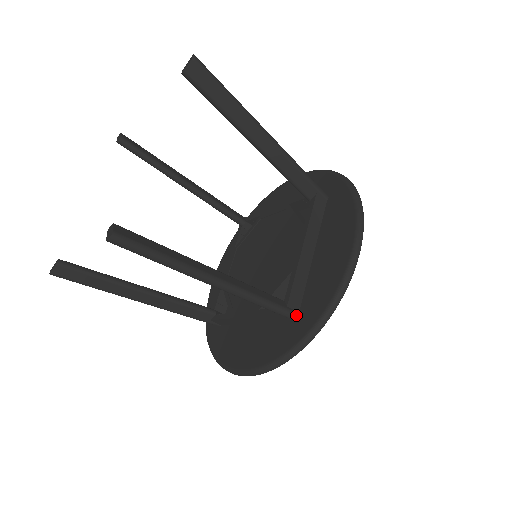
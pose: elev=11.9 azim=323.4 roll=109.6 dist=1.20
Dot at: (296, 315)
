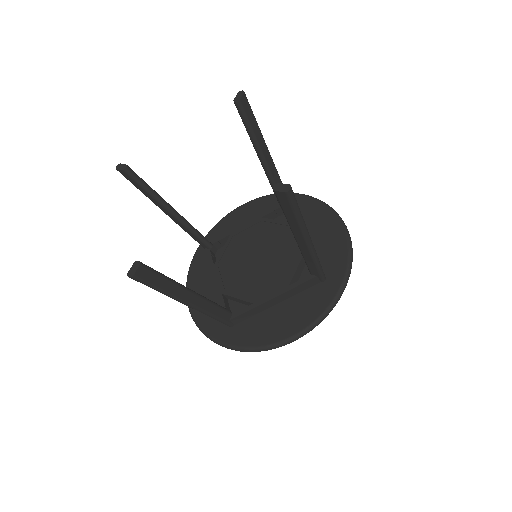
Dot at: (325, 276)
